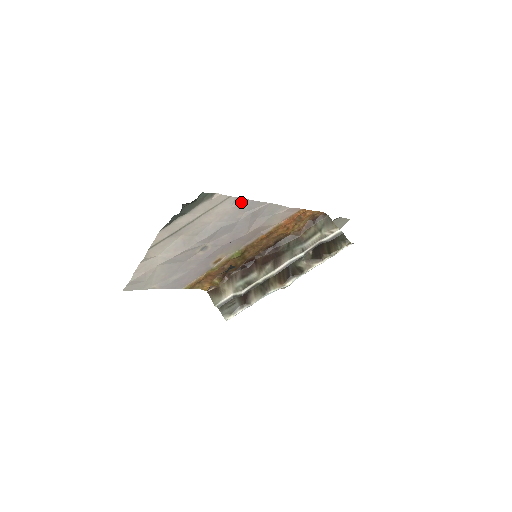
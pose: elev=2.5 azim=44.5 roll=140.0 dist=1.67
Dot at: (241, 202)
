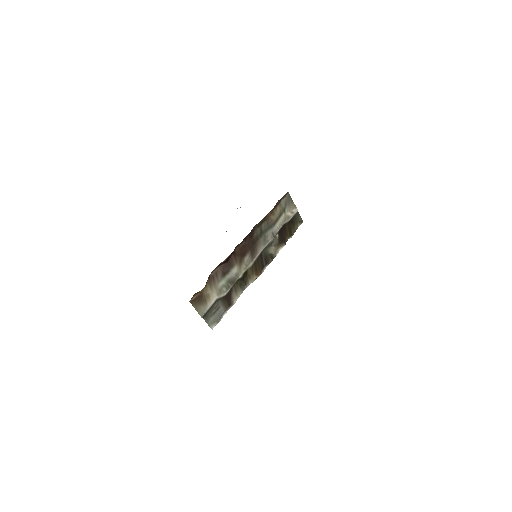
Dot at: occluded
